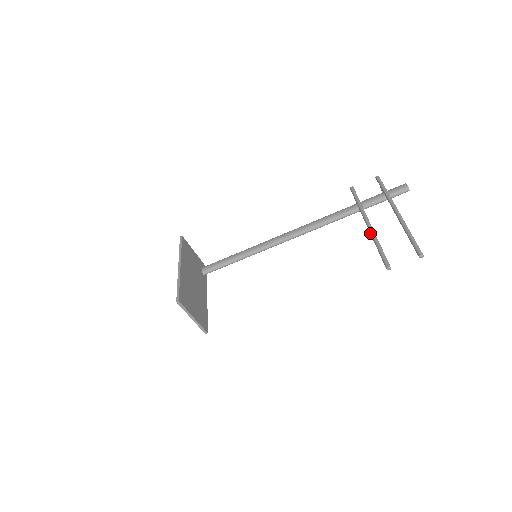
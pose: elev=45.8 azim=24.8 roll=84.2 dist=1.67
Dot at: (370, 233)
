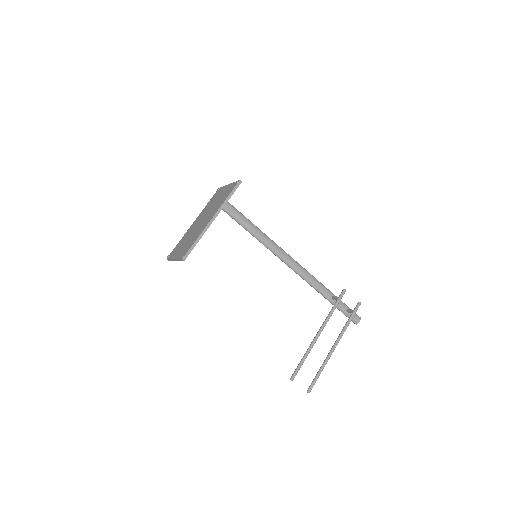
Dot at: (312, 343)
